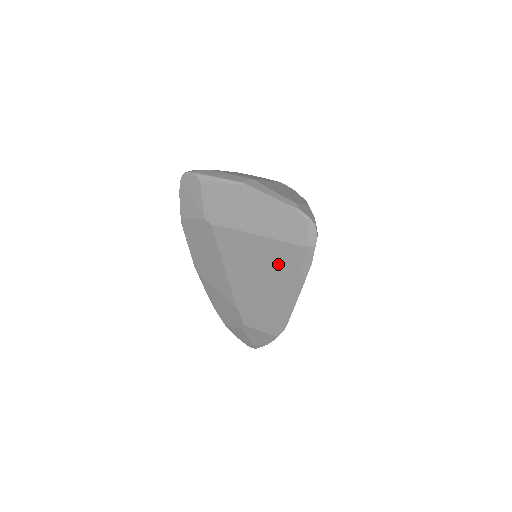
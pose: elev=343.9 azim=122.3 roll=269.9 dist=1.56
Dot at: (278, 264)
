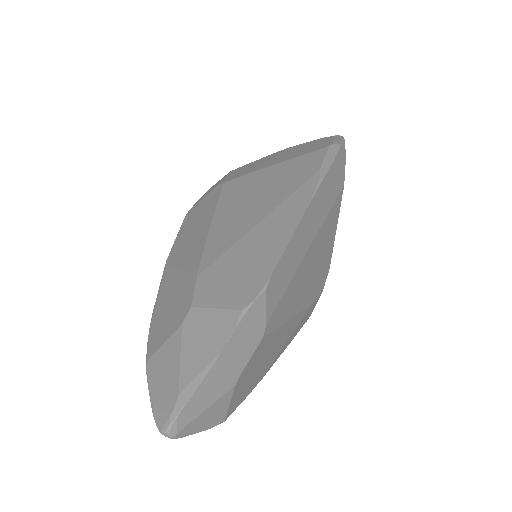
Dot at: (289, 180)
